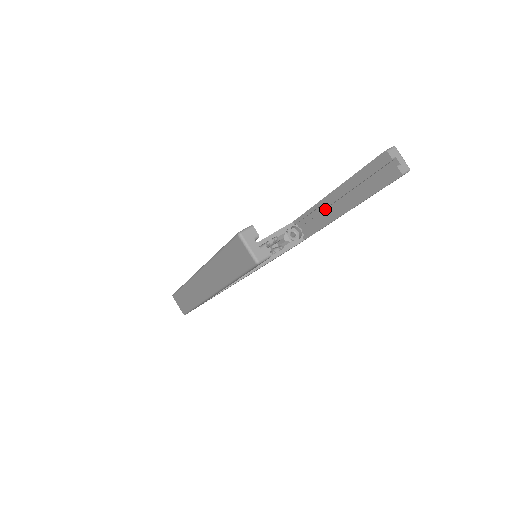
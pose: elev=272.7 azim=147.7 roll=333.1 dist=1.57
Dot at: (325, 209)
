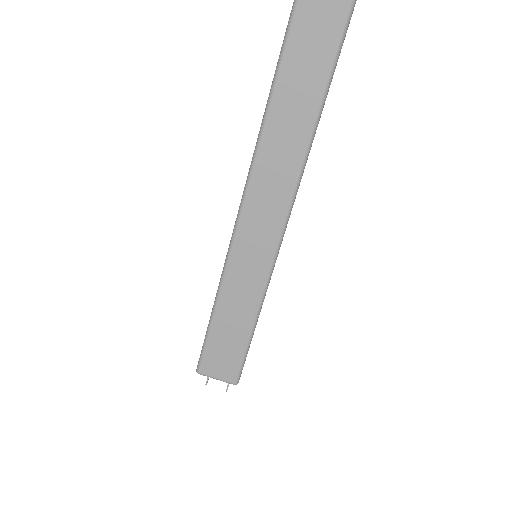
Dot at: occluded
